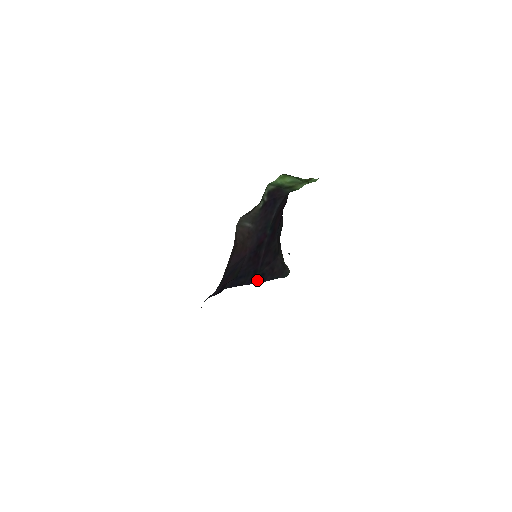
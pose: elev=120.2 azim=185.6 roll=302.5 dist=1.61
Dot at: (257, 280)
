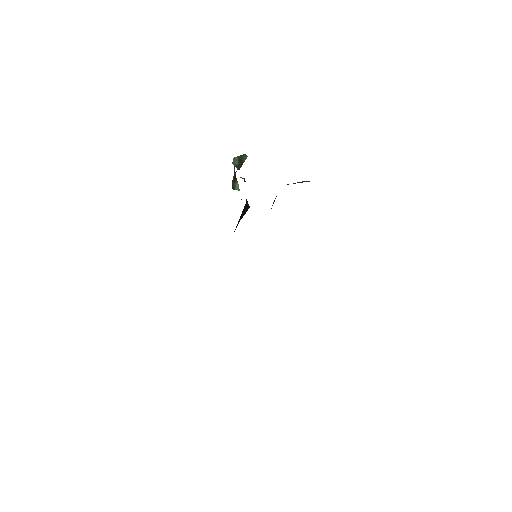
Dot at: occluded
